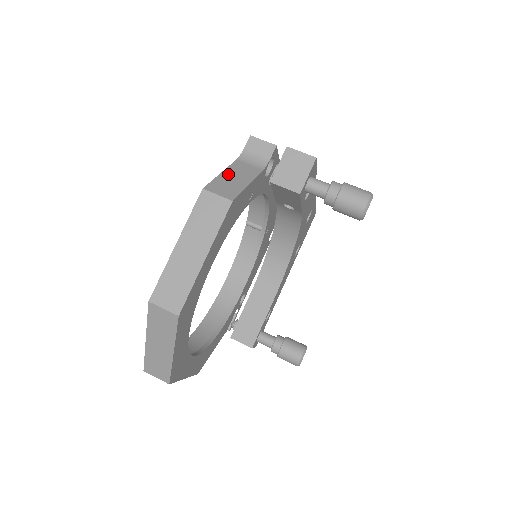
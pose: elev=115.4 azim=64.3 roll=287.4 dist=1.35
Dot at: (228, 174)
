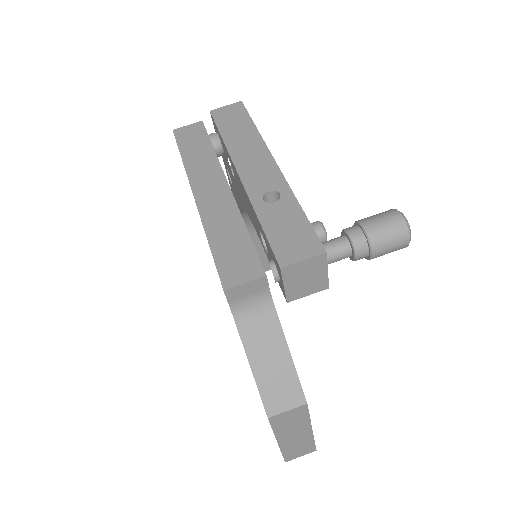
Dot at: (259, 364)
